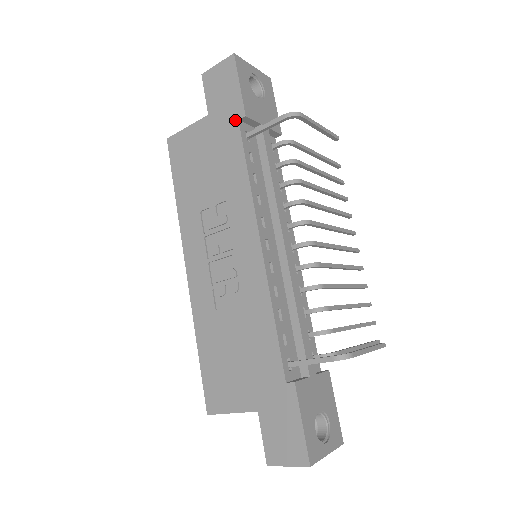
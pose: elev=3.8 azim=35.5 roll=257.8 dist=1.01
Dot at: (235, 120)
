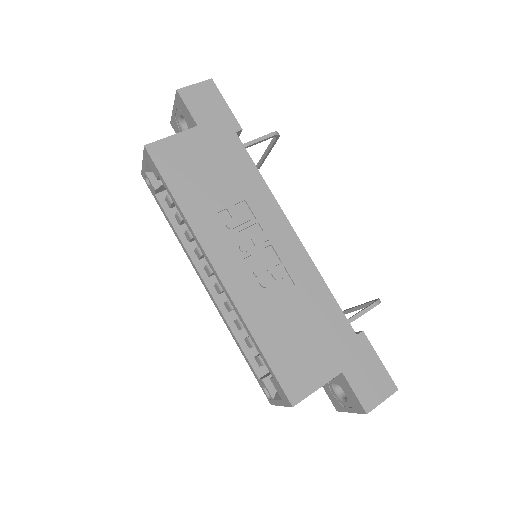
Dot at: (232, 132)
